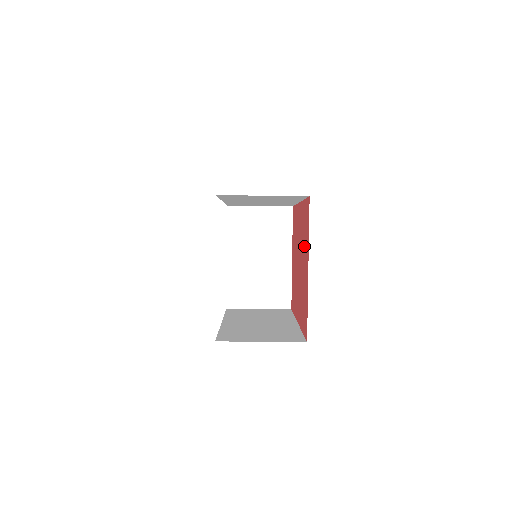
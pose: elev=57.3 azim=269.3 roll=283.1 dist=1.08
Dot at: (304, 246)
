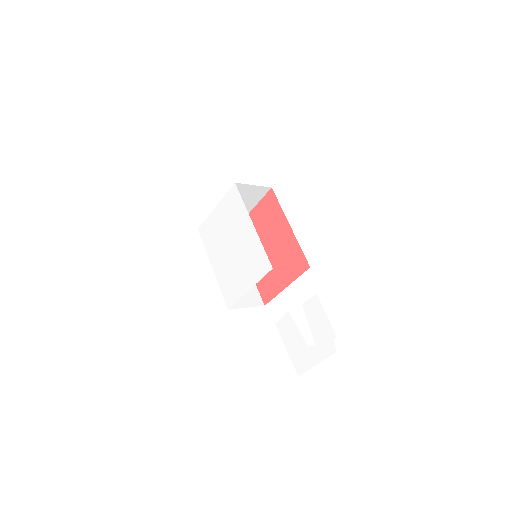
Dot at: (286, 265)
